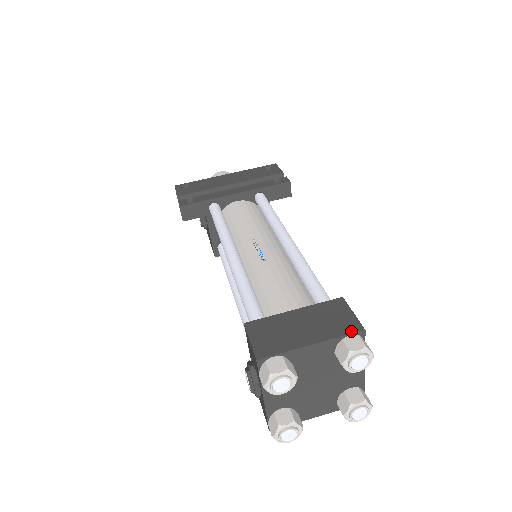
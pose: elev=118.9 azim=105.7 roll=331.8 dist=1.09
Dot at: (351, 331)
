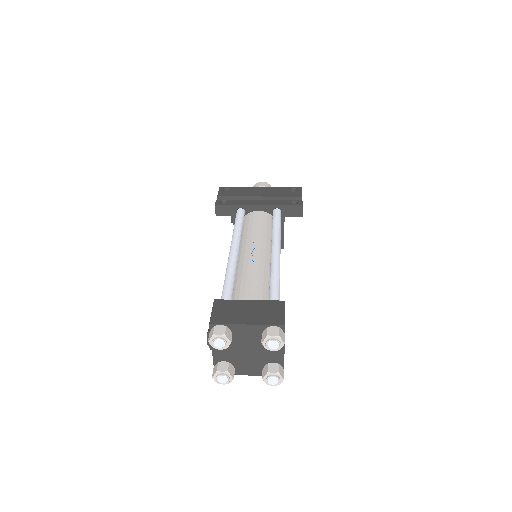
Dot at: (276, 323)
